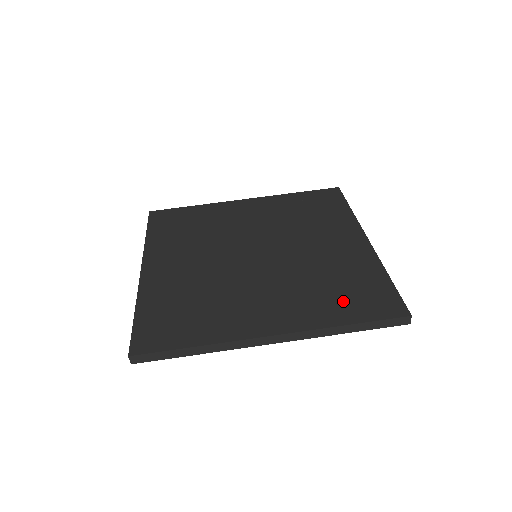
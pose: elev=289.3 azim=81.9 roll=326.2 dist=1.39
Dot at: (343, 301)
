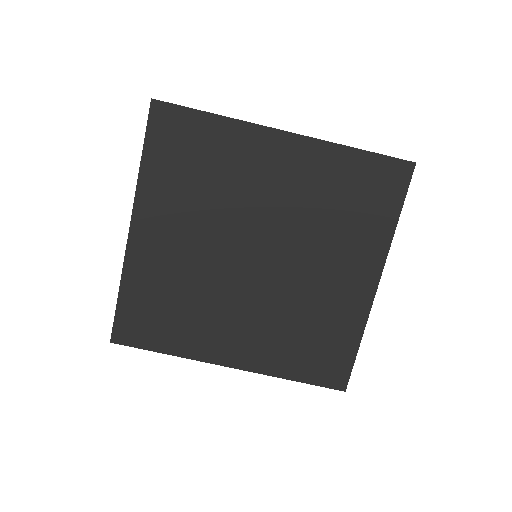
Dot at: (303, 356)
